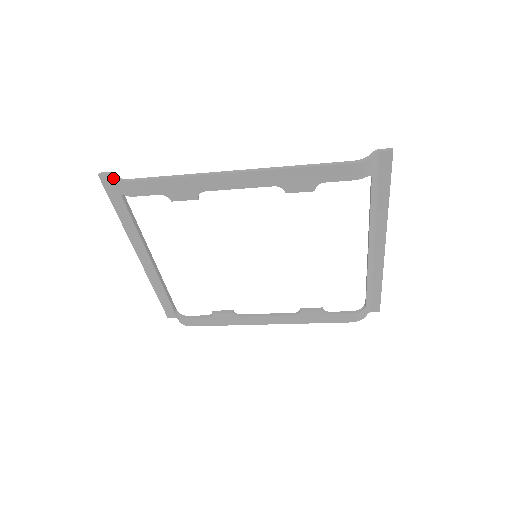
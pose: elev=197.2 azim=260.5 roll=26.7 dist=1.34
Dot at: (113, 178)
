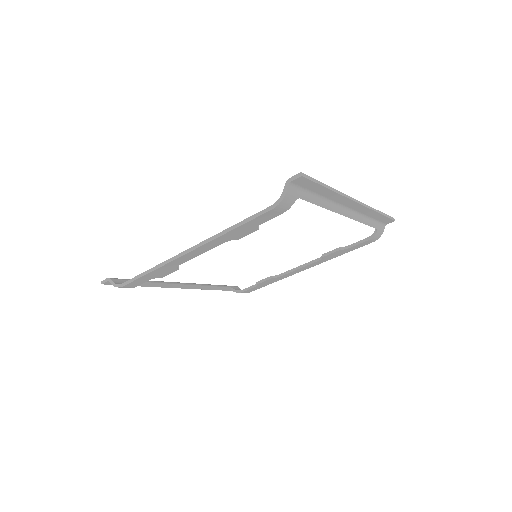
Dot at: occluded
